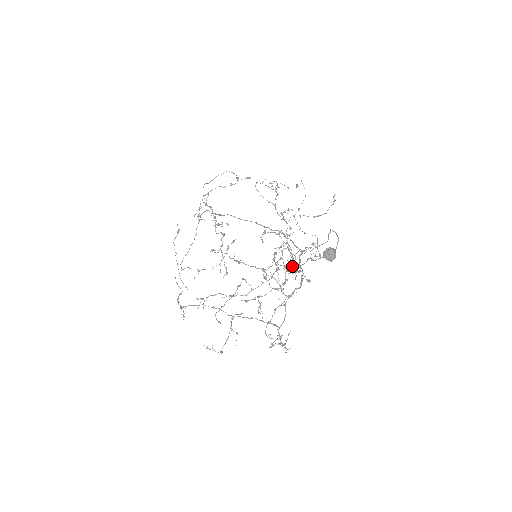
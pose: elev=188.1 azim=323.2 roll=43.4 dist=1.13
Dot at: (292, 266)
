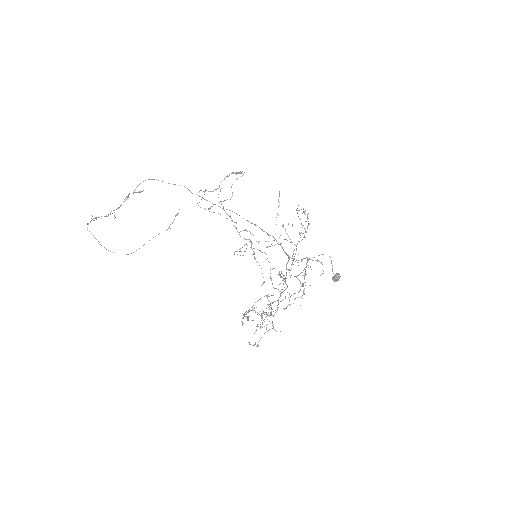
Dot at: occluded
